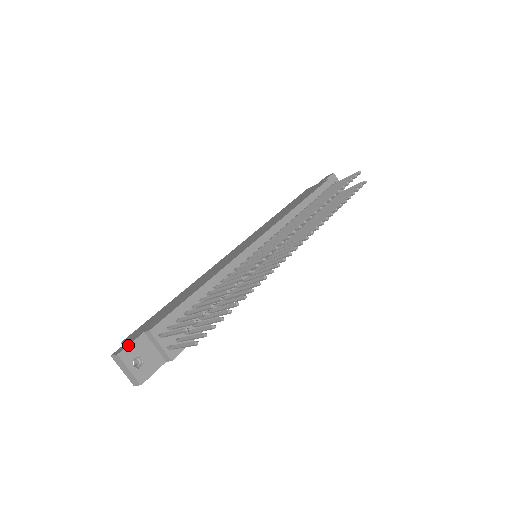
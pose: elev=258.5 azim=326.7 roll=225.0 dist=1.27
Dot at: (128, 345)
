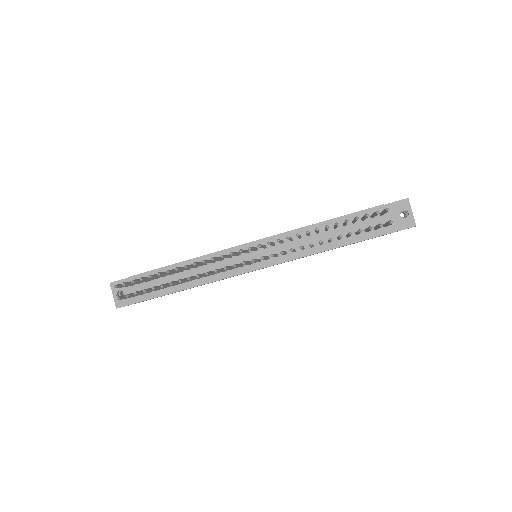
Dot at: (118, 280)
